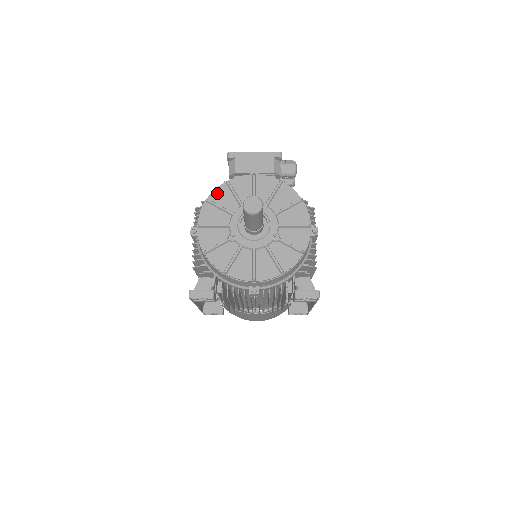
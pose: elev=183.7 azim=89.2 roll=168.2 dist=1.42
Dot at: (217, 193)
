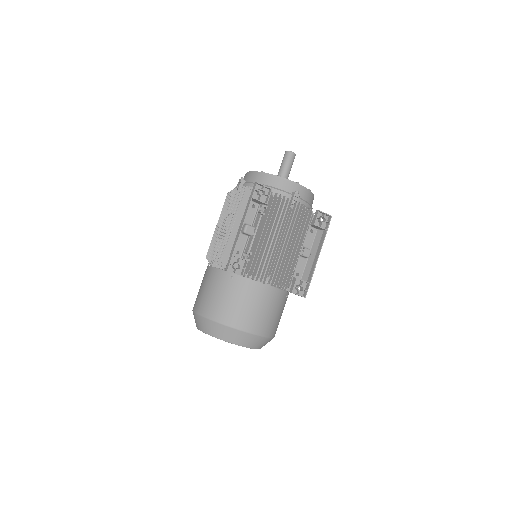
Dot at: occluded
